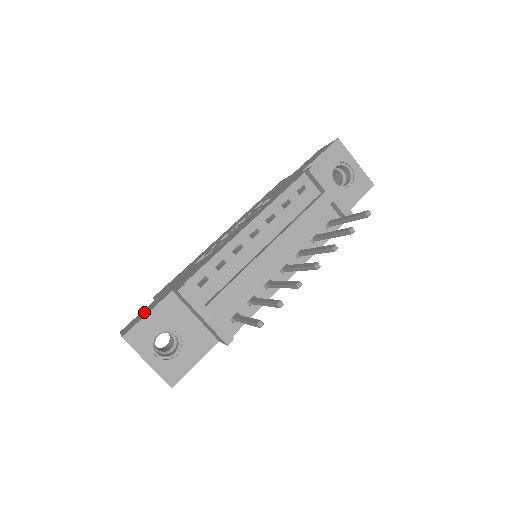
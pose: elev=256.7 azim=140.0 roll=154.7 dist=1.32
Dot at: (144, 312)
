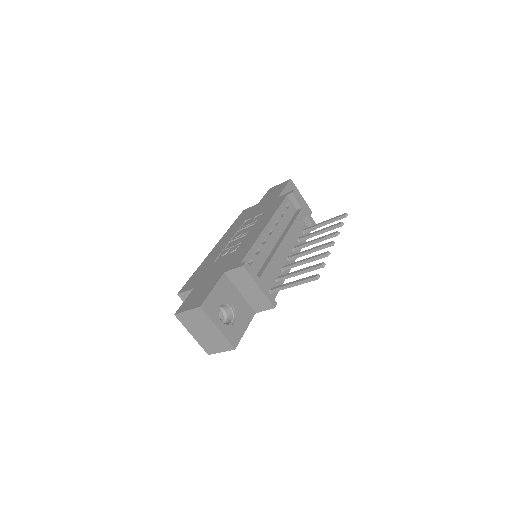
Dot at: (198, 293)
